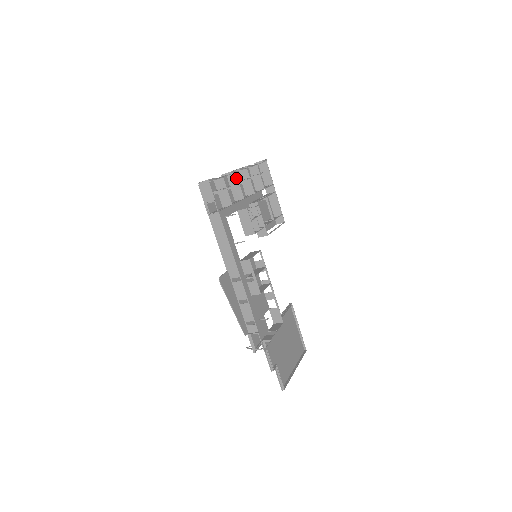
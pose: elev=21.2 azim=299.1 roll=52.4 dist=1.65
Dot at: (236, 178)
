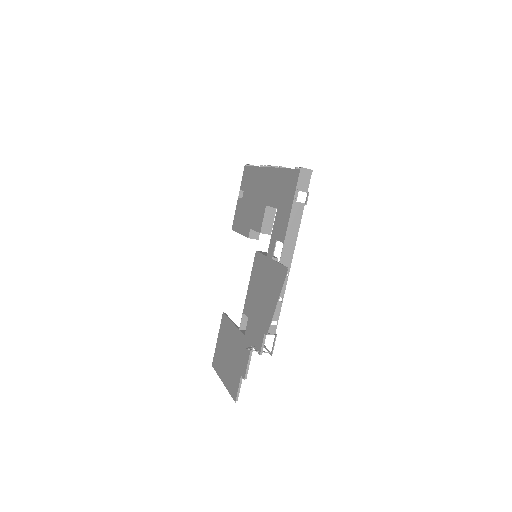
Dot at: occluded
